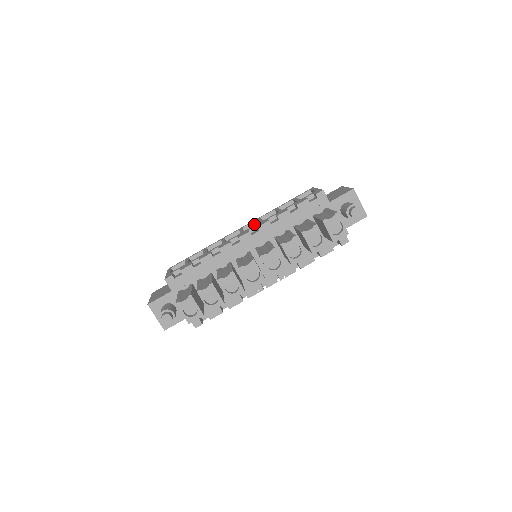
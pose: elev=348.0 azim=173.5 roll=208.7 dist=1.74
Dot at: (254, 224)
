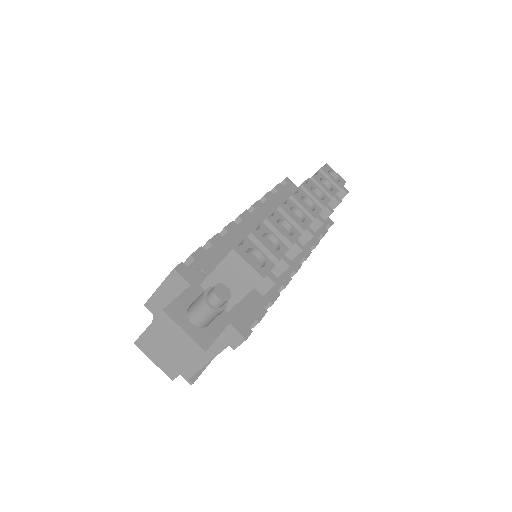
Dot at: occluded
